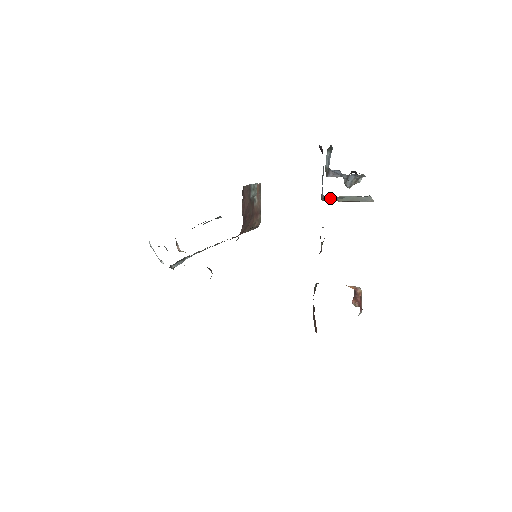
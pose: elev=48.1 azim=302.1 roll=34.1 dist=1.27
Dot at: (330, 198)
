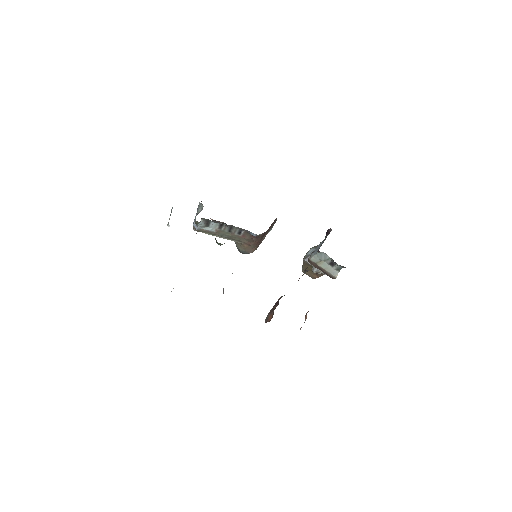
Dot at: (318, 258)
